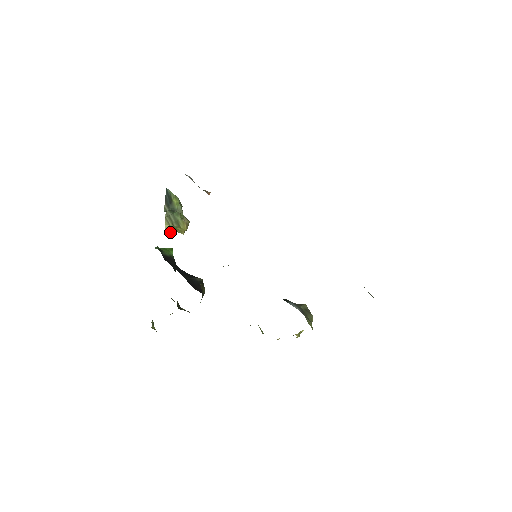
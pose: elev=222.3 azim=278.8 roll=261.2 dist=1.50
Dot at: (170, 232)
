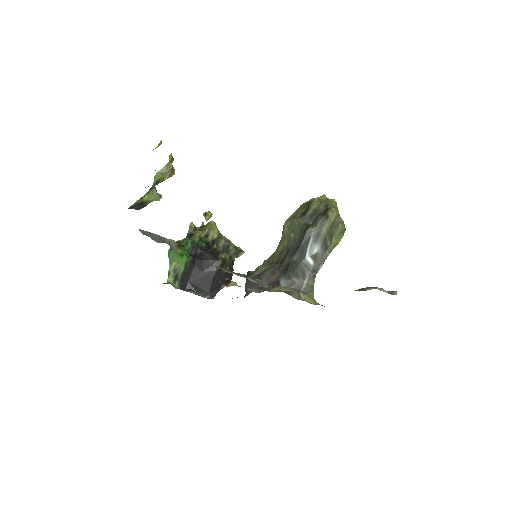
Dot at: occluded
